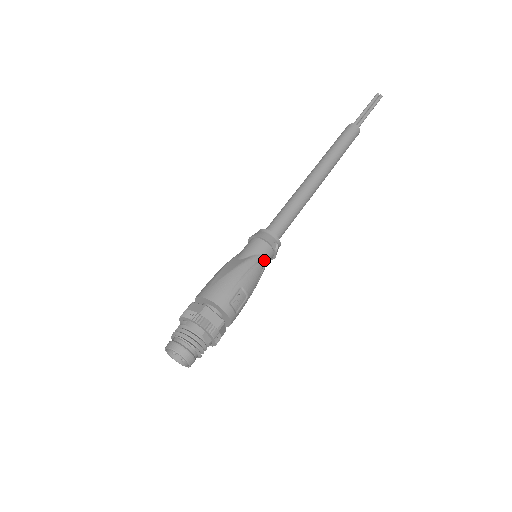
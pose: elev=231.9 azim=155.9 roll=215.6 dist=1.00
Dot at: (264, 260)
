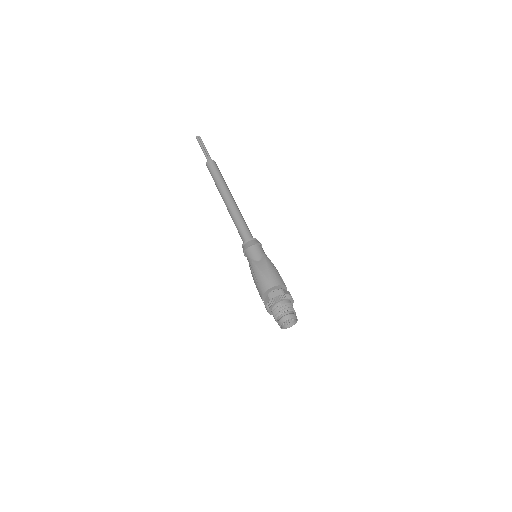
Dot at: occluded
